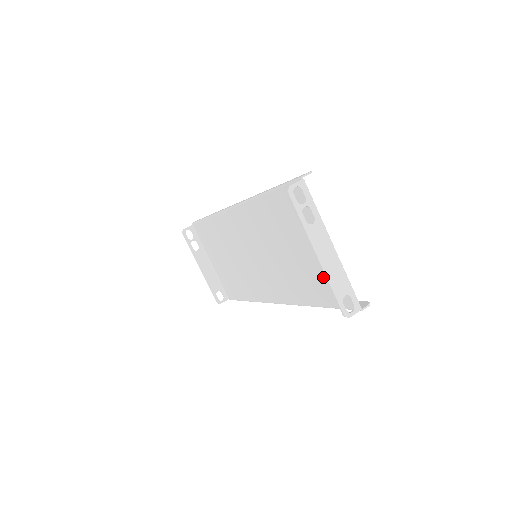
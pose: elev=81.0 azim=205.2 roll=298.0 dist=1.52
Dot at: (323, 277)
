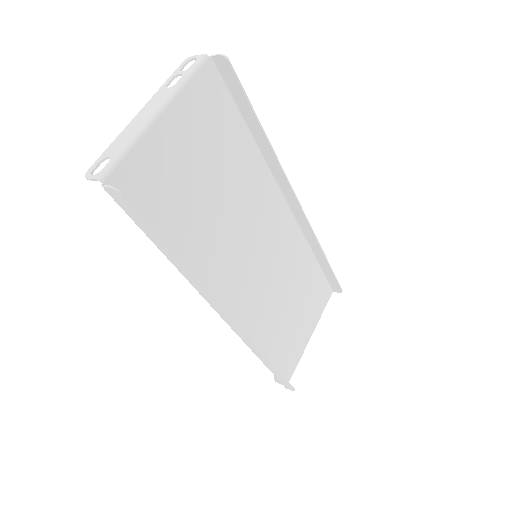
Dot at: (163, 184)
